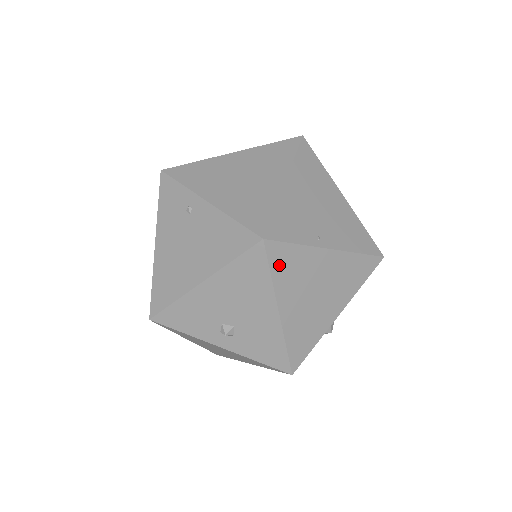
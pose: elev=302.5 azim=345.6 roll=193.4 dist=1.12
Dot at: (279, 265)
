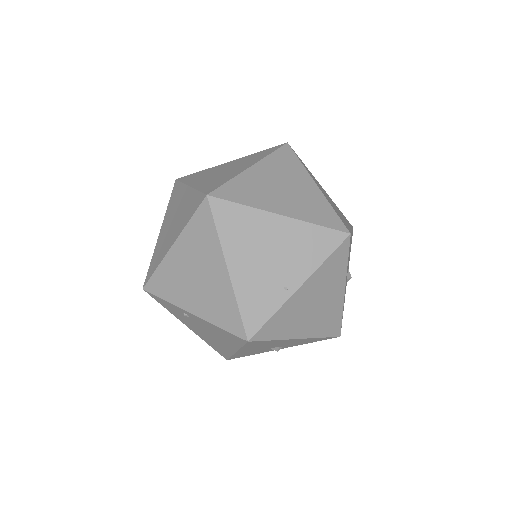
Dot at: (273, 333)
